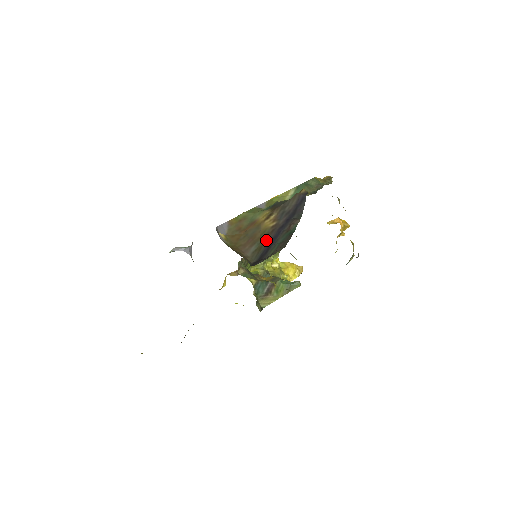
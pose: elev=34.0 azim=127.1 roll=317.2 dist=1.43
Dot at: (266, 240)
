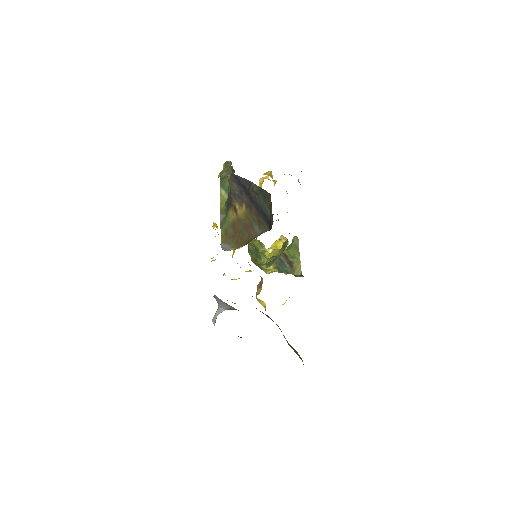
Dot at: (255, 215)
